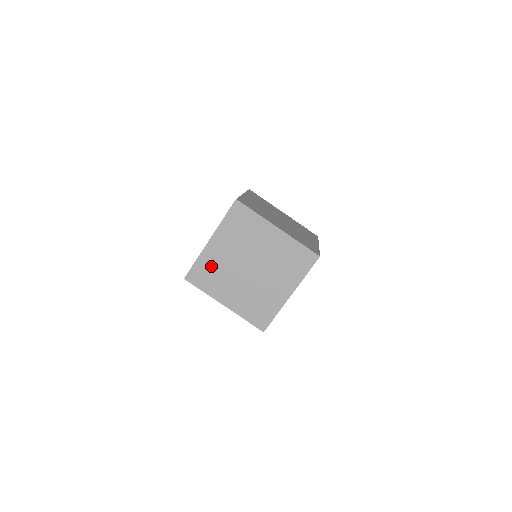
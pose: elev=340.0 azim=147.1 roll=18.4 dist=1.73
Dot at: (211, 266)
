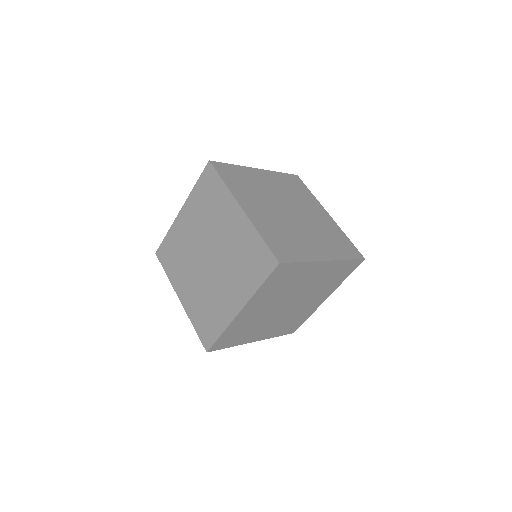
Dot at: (241, 327)
